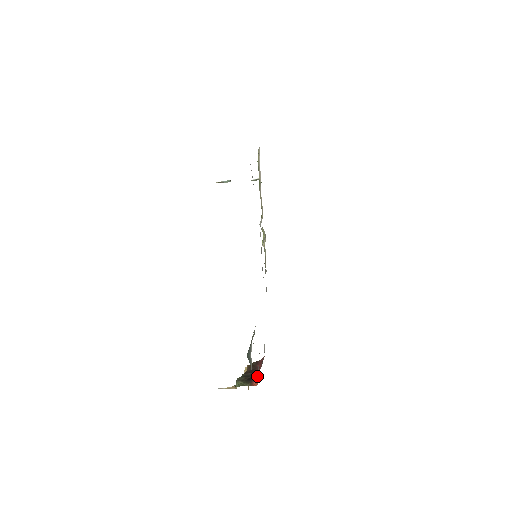
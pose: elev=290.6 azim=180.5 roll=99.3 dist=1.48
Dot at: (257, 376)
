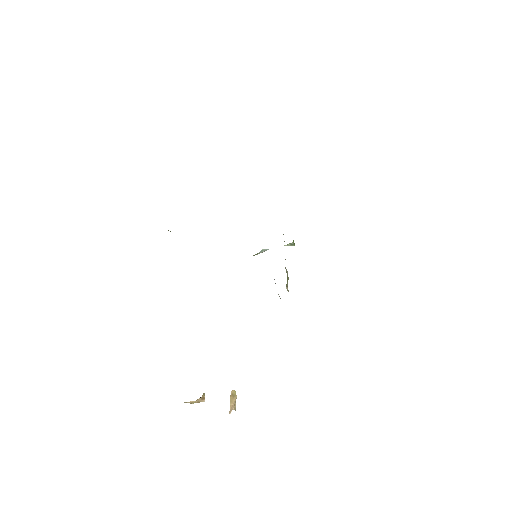
Dot at: occluded
